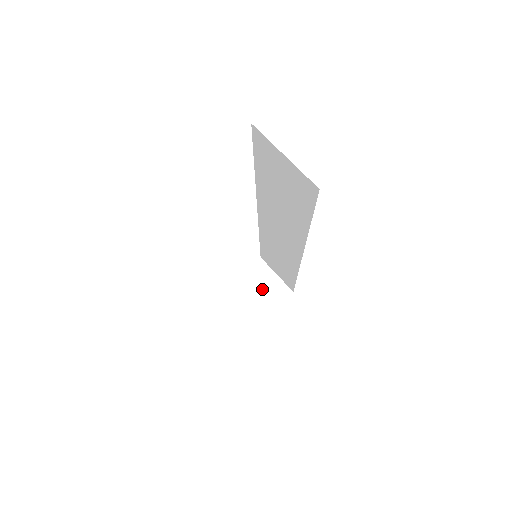
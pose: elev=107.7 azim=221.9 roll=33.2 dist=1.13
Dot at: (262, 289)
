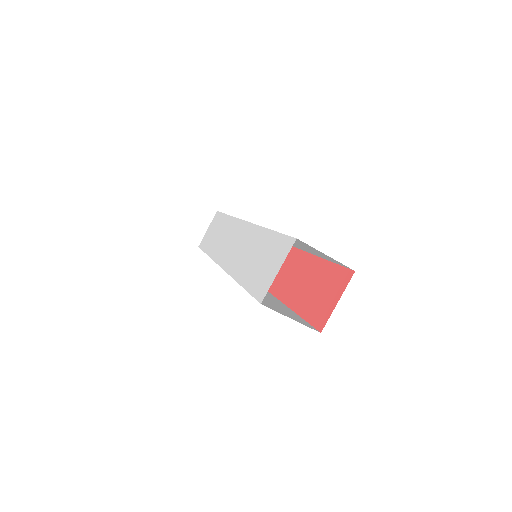
Dot at: occluded
